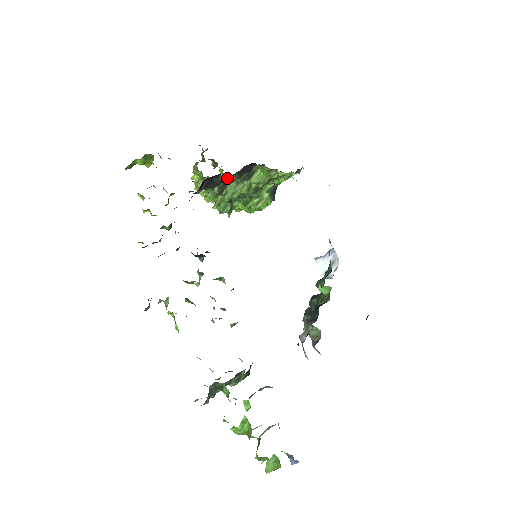
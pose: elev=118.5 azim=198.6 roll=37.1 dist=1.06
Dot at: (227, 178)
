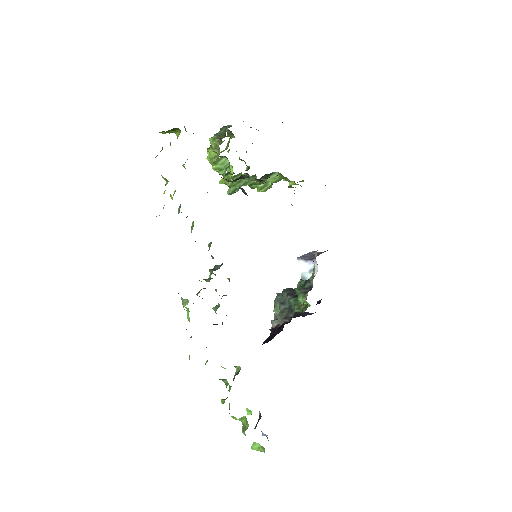
Dot at: (248, 177)
